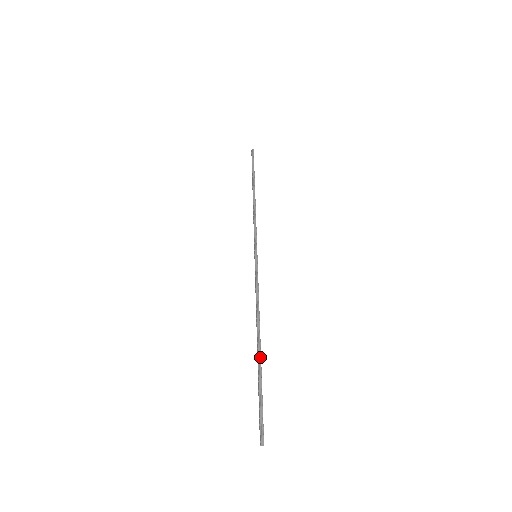
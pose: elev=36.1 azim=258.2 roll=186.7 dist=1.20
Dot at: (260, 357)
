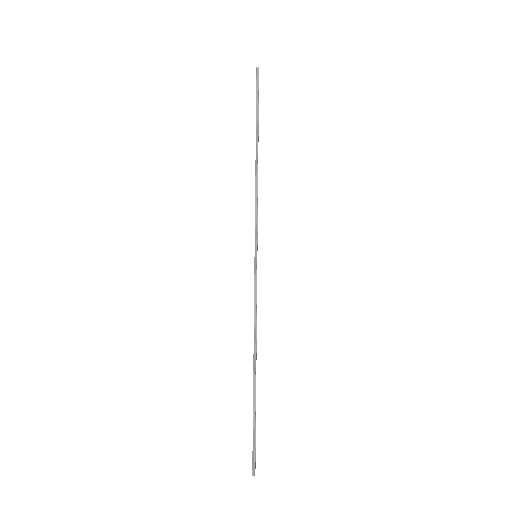
Dot at: (255, 388)
